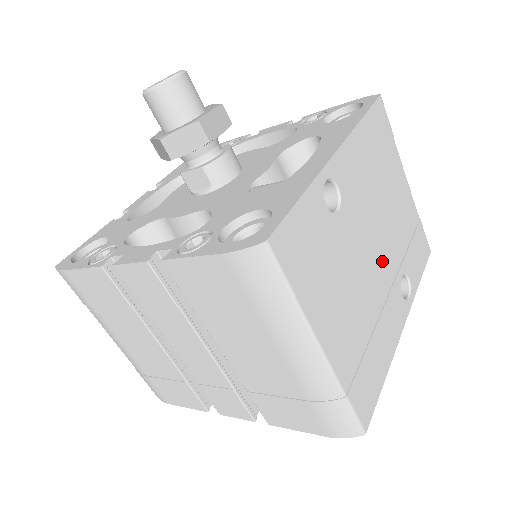
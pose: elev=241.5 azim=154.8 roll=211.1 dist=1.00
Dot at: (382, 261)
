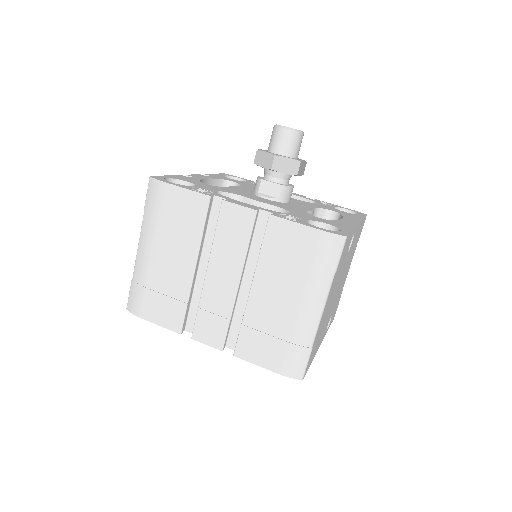
Dot at: (335, 297)
